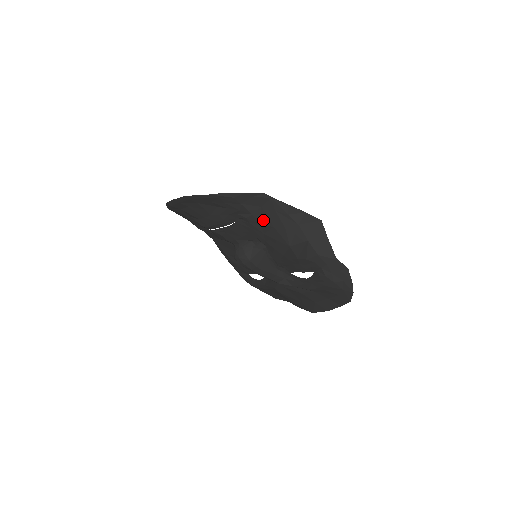
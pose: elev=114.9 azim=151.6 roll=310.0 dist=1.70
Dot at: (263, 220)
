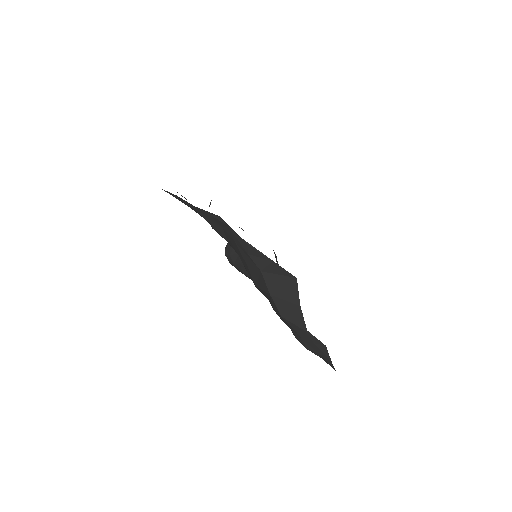
Dot at: (229, 241)
